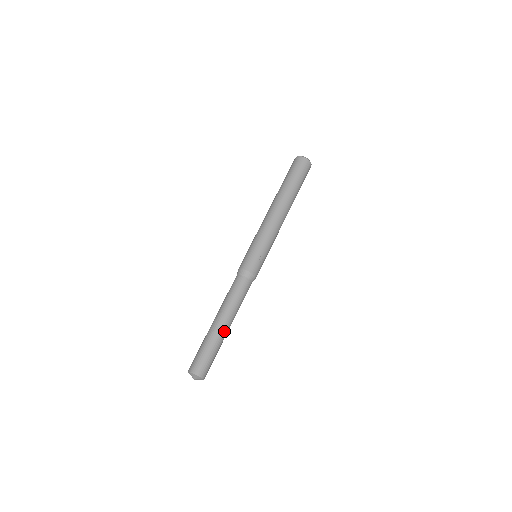
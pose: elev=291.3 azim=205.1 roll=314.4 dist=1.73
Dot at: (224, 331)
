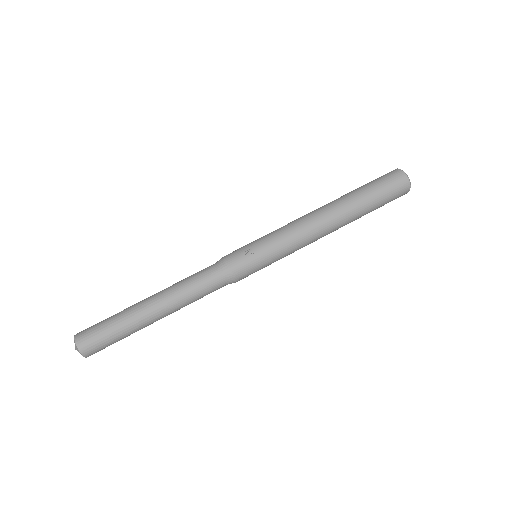
Dot at: (144, 309)
